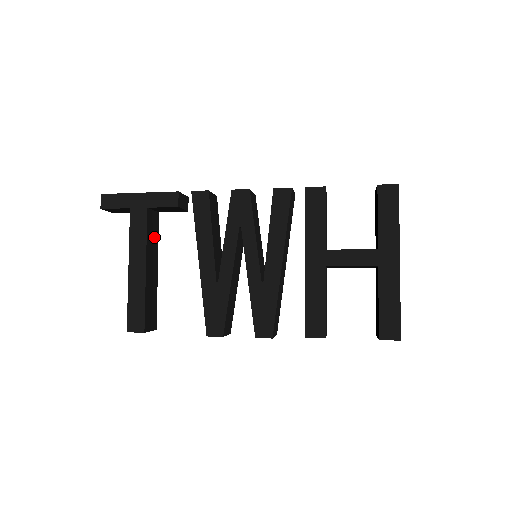
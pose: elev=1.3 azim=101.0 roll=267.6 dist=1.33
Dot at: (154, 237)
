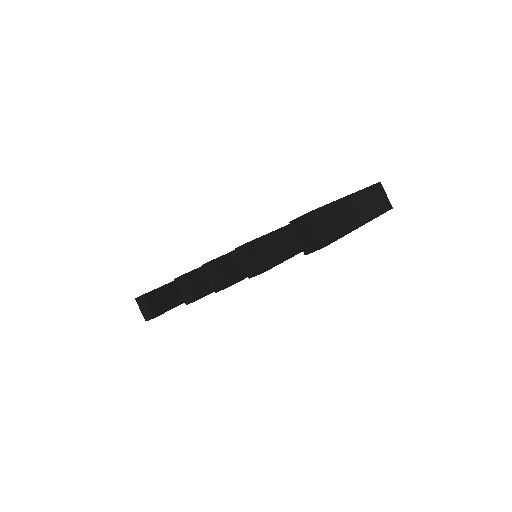
Dot at: occluded
